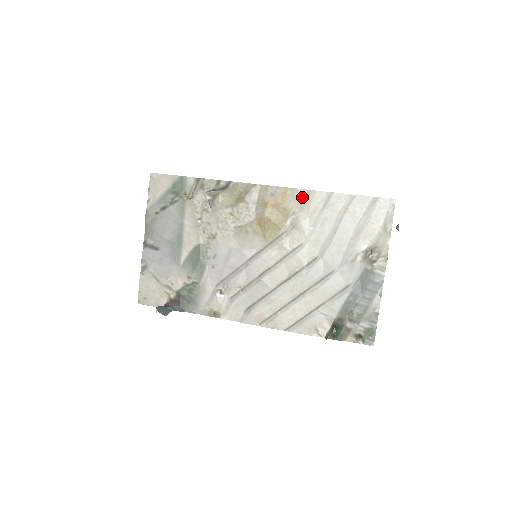
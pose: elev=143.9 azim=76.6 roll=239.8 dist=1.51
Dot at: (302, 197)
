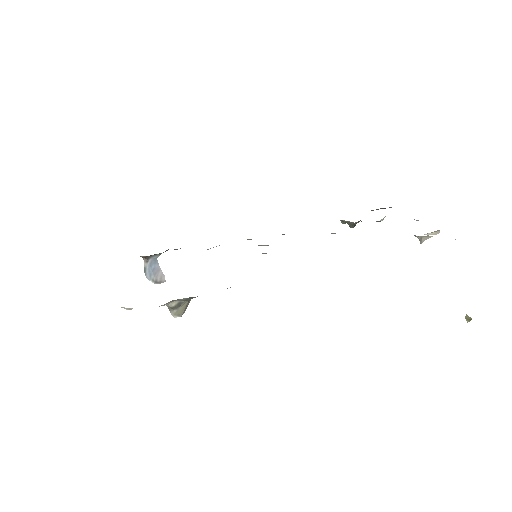
Dot at: occluded
